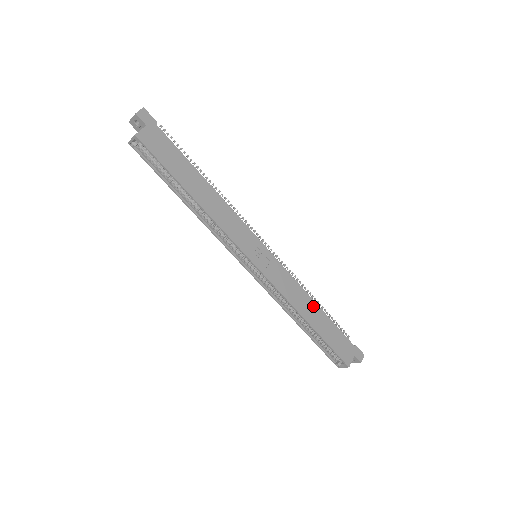
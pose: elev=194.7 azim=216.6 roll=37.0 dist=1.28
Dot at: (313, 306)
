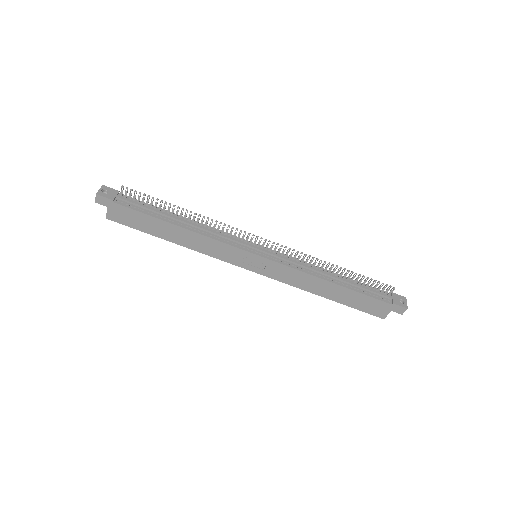
Dot at: (328, 285)
